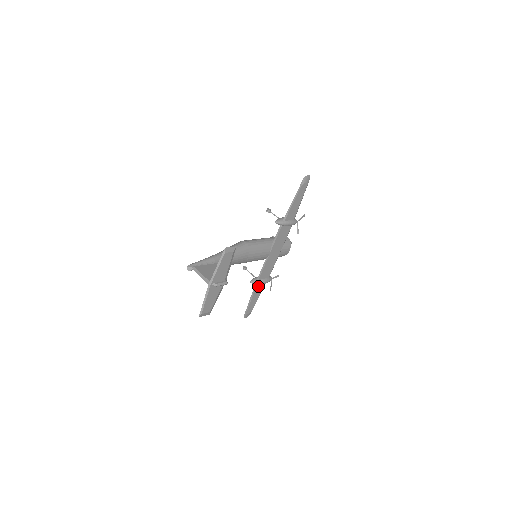
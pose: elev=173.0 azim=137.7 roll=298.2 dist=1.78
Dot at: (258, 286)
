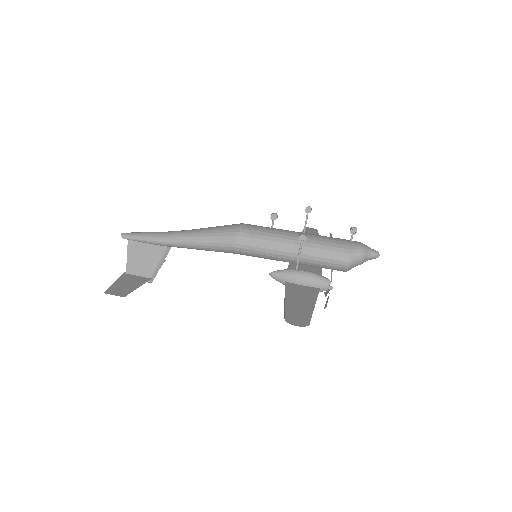
Dot at: occluded
